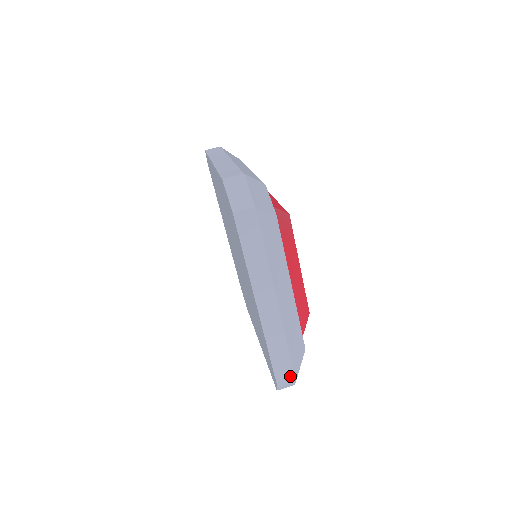
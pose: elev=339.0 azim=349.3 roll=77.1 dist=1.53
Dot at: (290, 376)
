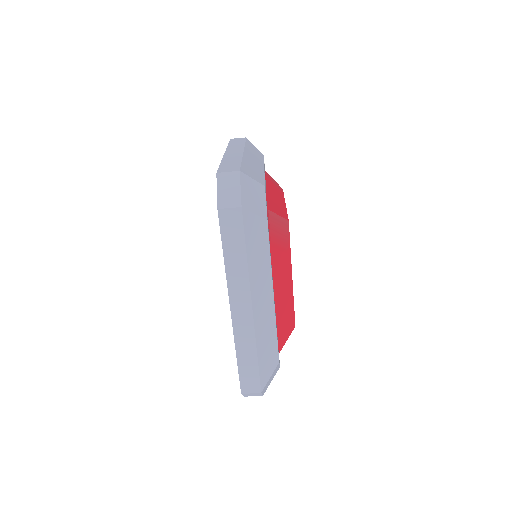
Dot at: (256, 386)
